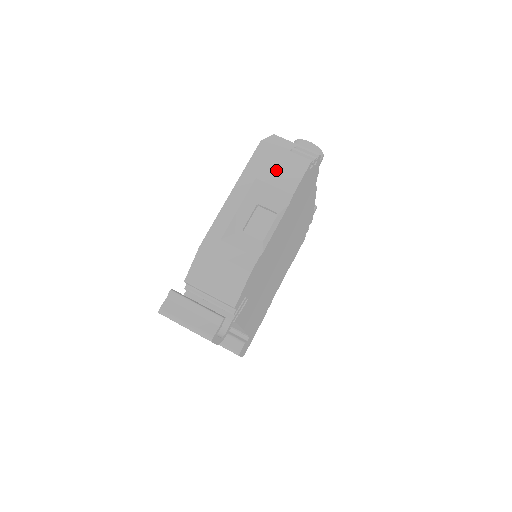
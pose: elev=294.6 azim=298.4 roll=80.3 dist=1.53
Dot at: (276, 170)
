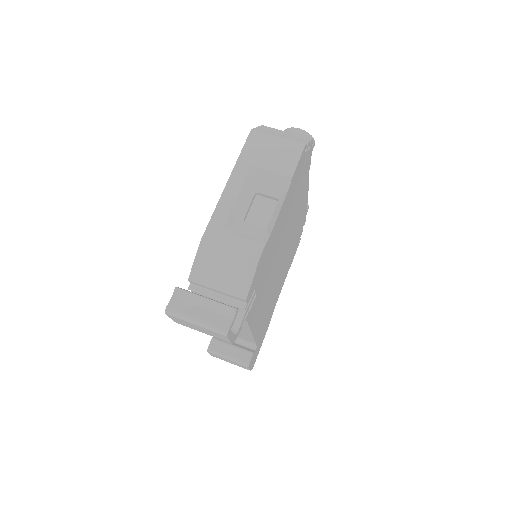
Dot at: (271, 155)
